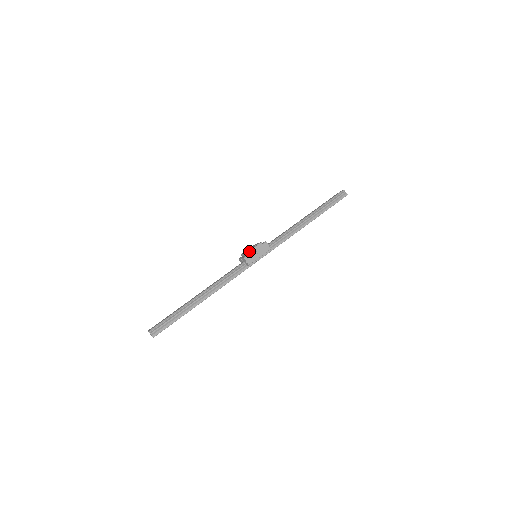
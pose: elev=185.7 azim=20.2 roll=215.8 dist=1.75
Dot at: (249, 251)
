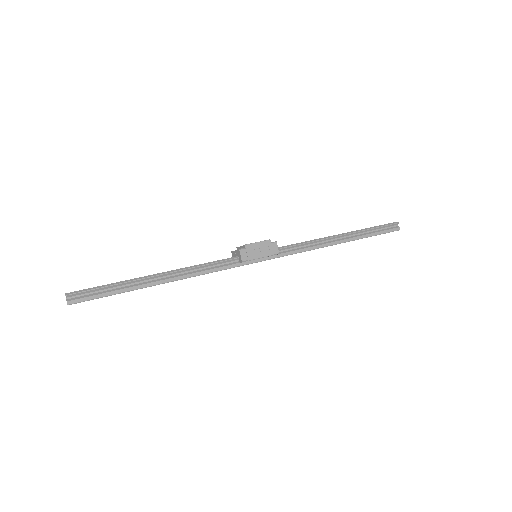
Dot at: (249, 244)
